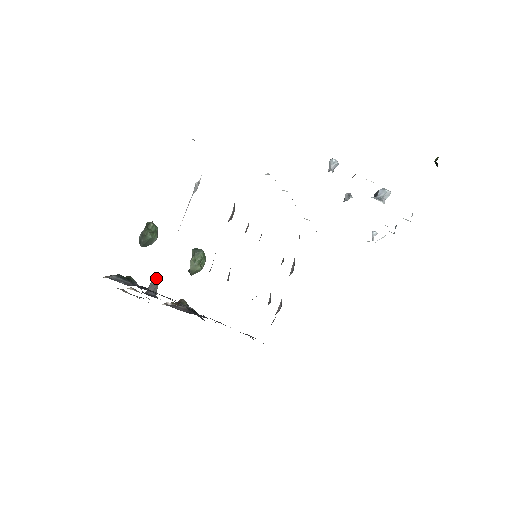
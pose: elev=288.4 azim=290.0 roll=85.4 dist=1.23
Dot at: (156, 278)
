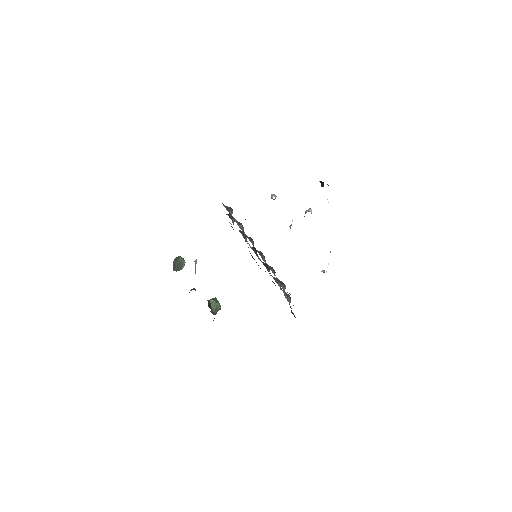
Dot at: occluded
